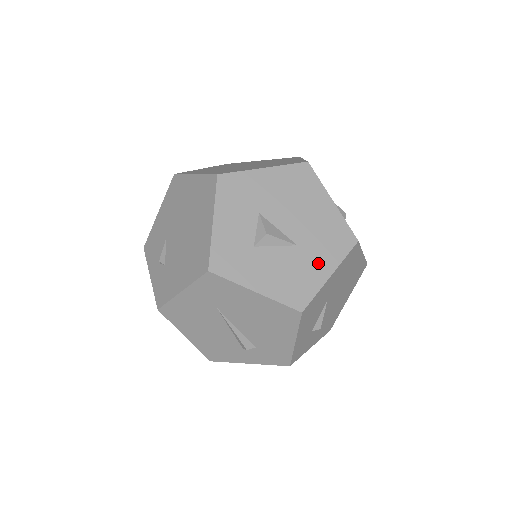
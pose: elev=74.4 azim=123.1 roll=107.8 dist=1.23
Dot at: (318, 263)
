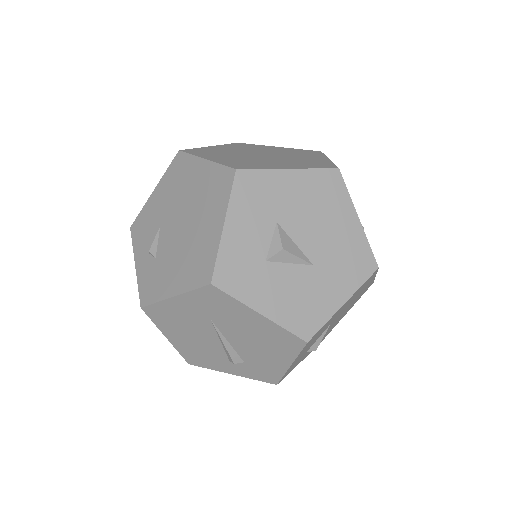
Dot at: (333, 288)
